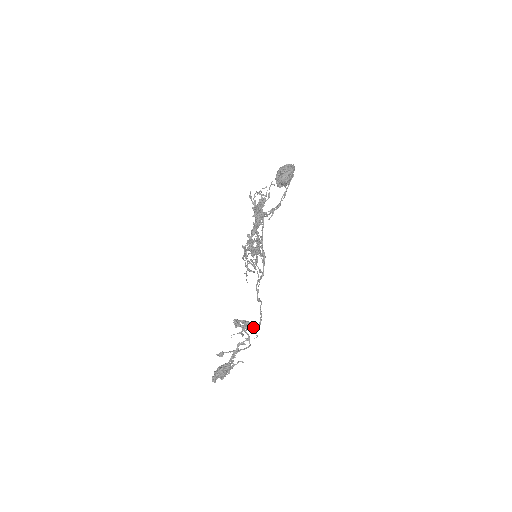
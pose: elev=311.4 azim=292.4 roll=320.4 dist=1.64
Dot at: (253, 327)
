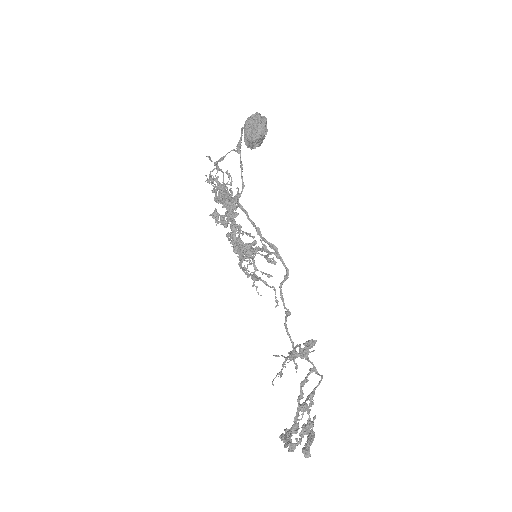
Dot at: occluded
